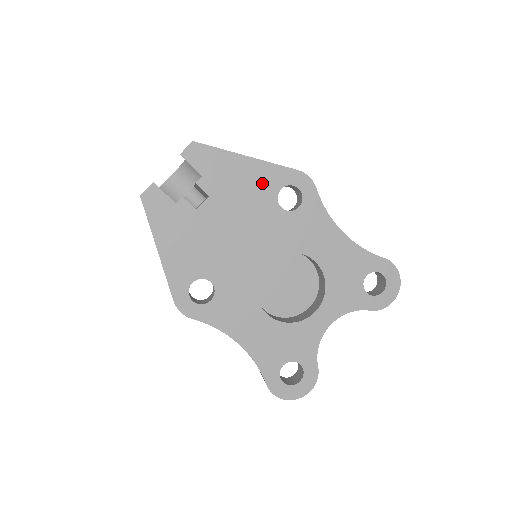
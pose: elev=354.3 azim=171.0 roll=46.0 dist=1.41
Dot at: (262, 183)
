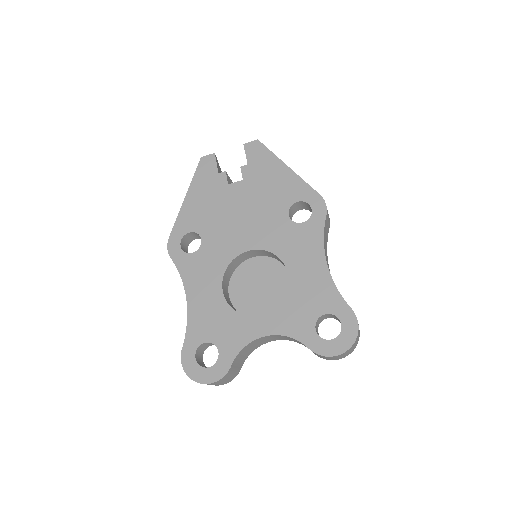
Dot at: (286, 190)
